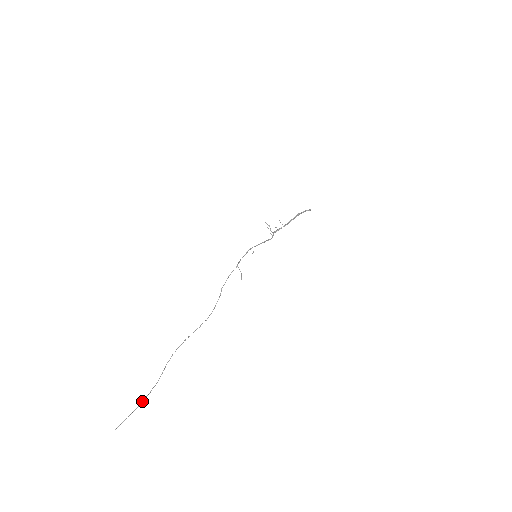
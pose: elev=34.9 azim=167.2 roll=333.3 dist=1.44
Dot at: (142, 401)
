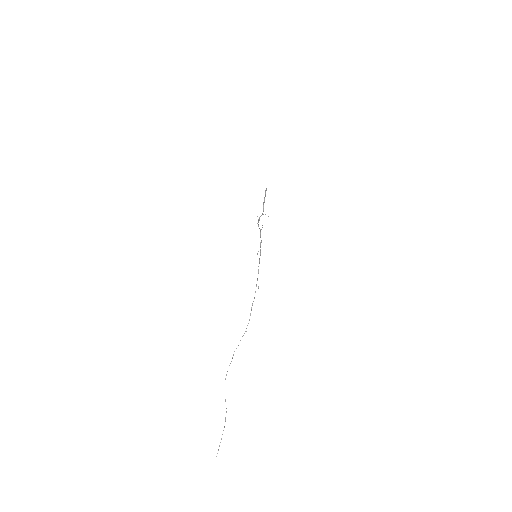
Dot at: occluded
